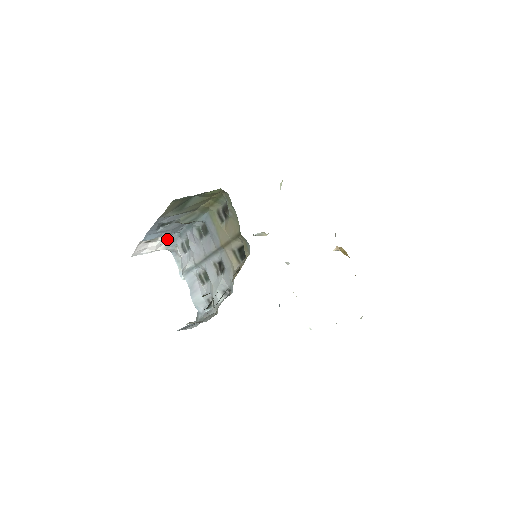
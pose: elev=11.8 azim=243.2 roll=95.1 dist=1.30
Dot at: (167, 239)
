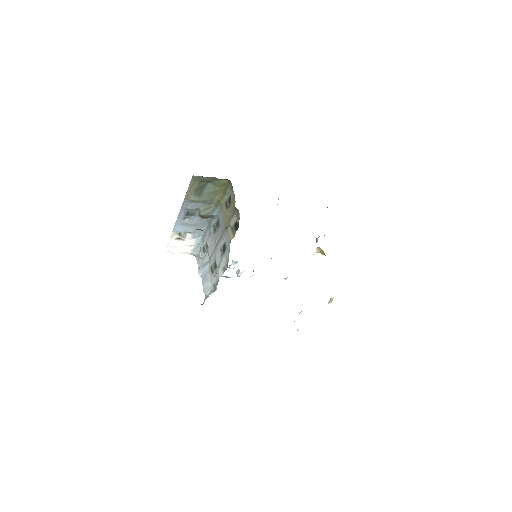
Dot at: (193, 241)
